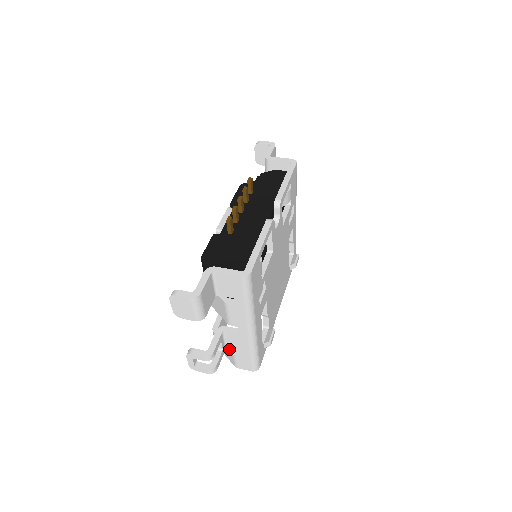
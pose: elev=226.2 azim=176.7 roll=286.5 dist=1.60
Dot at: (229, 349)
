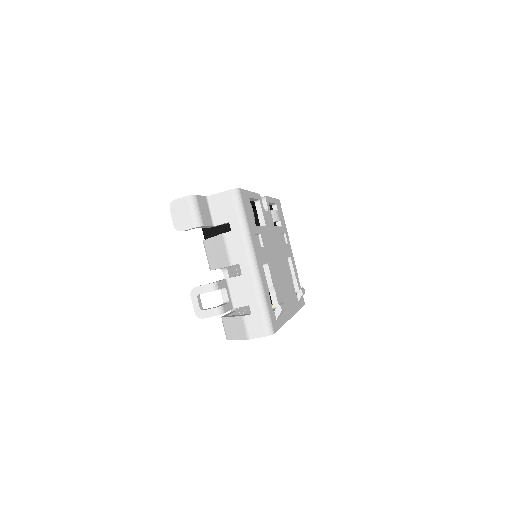
Dot at: (238, 316)
